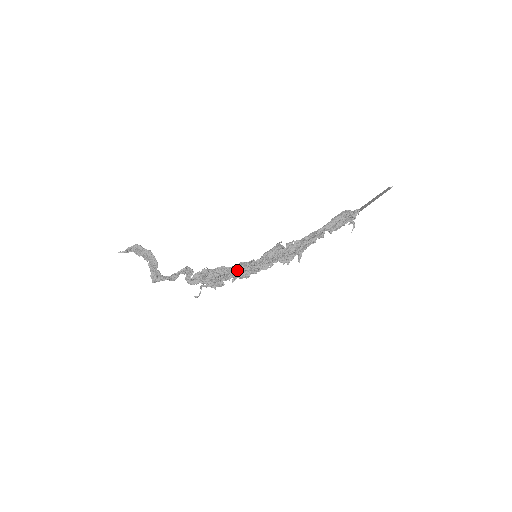
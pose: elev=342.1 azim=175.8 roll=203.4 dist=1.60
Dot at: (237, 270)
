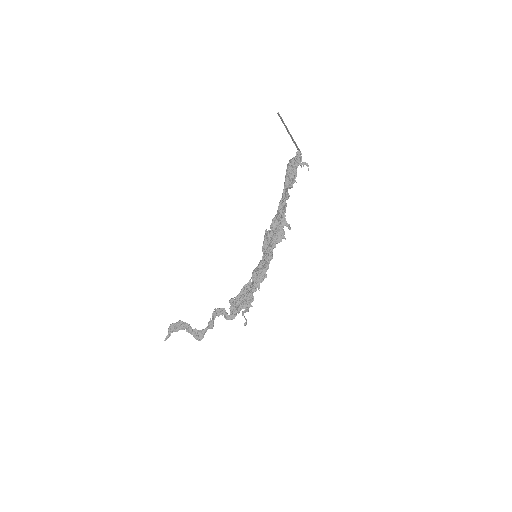
Dot at: (254, 279)
